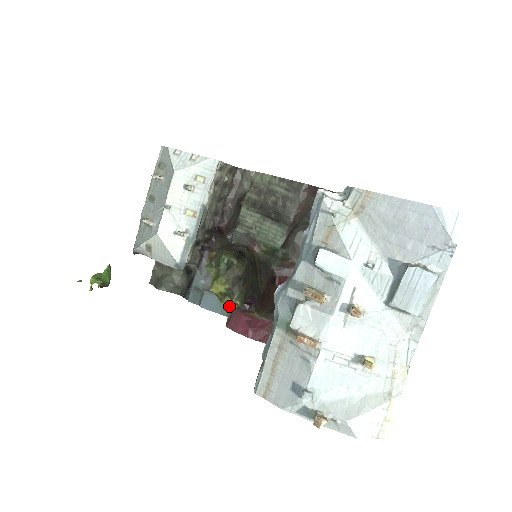
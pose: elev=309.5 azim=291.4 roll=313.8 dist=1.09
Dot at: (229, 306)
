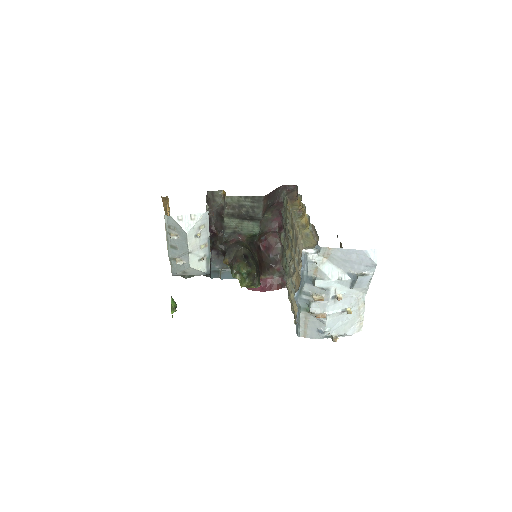
Dot at: occluded
